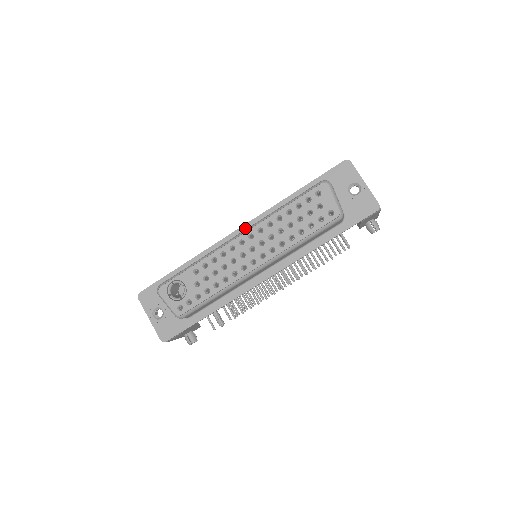
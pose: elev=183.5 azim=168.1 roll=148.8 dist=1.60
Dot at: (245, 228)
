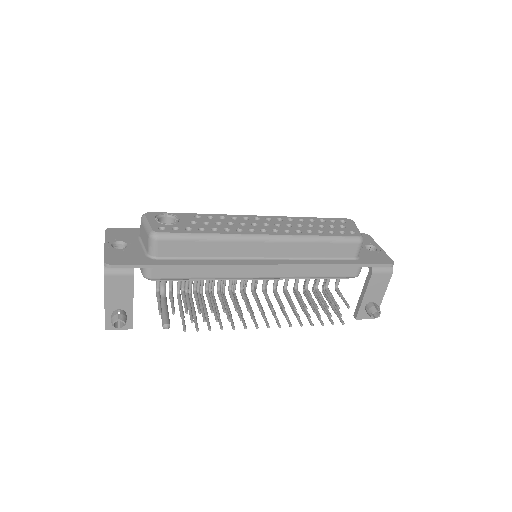
Dot at: occluded
